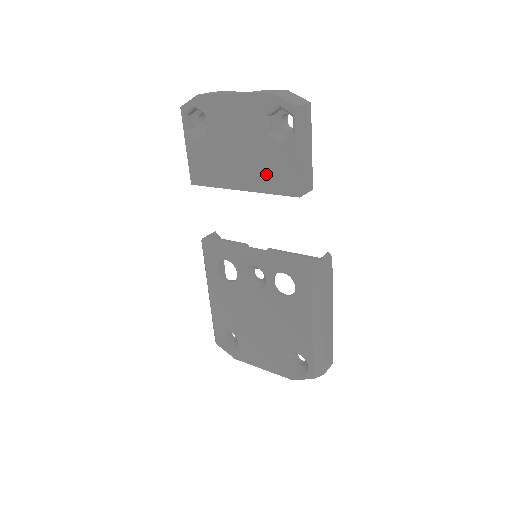
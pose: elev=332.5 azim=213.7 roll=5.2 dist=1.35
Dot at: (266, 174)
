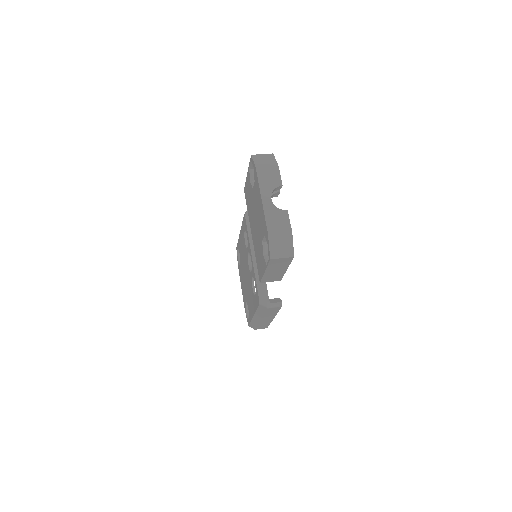
Dot at: (257, 251)
